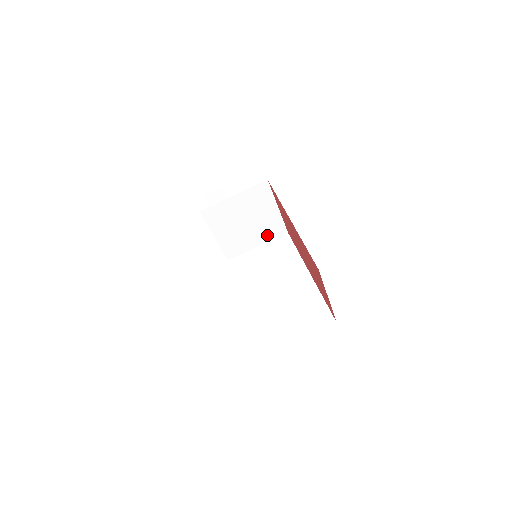
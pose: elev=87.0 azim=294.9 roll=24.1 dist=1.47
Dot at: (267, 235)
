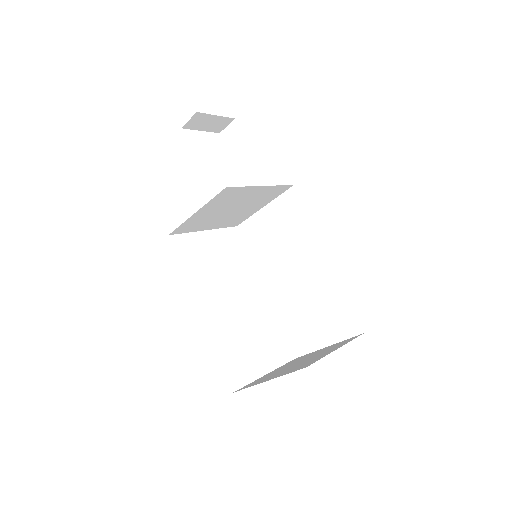
Dot at: (268, 198)
